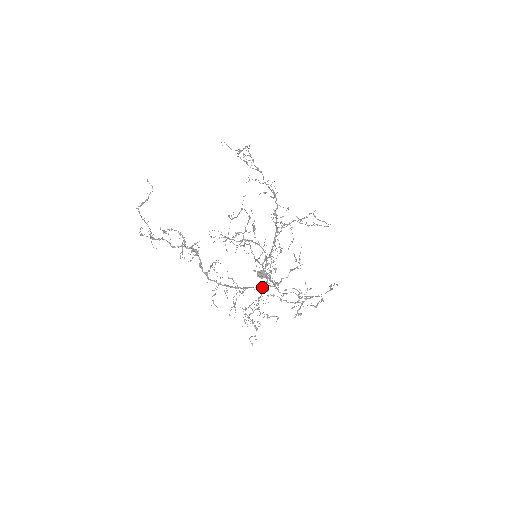
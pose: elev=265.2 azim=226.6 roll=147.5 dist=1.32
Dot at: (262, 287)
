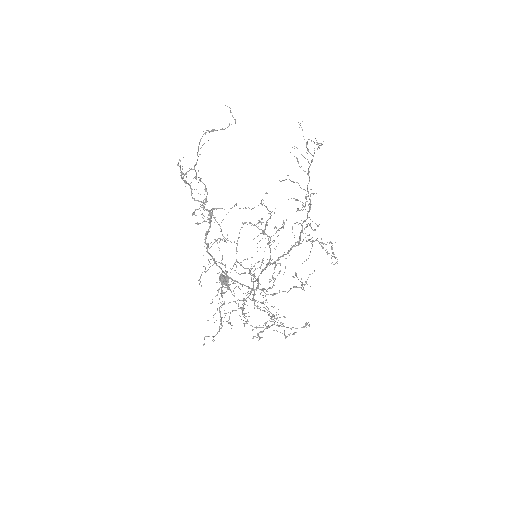
Dot at: (252, 289)
